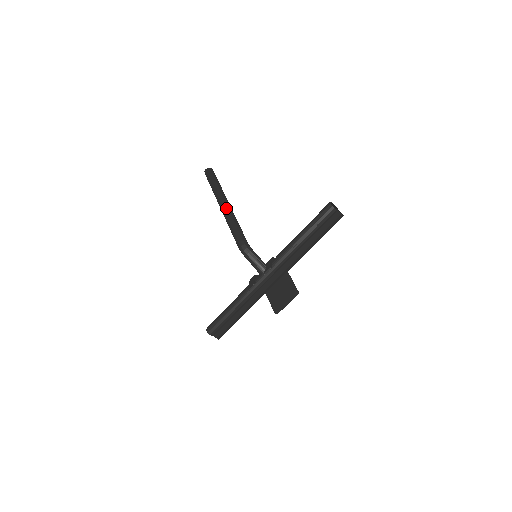
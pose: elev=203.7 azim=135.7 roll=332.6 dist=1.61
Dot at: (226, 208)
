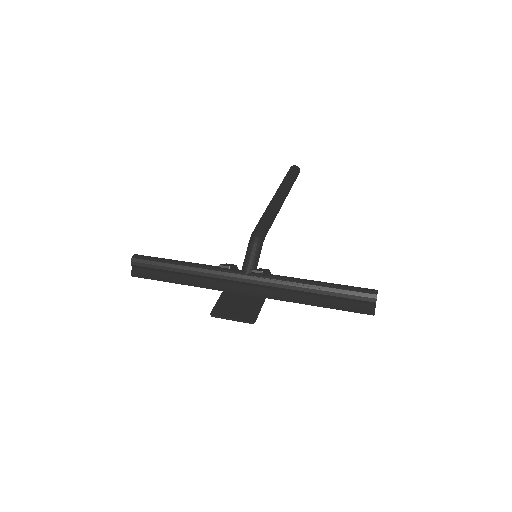
Dot at: (280, 199)
